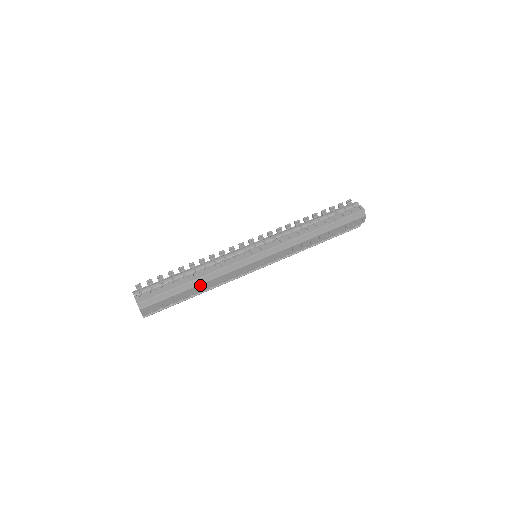
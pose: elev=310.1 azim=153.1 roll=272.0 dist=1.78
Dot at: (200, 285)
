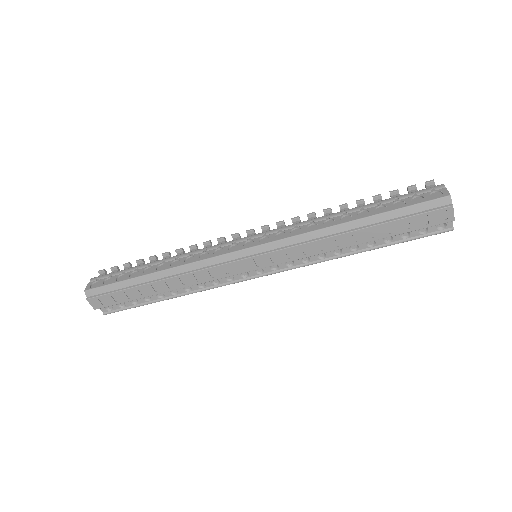
Dot at: (161, 281)
